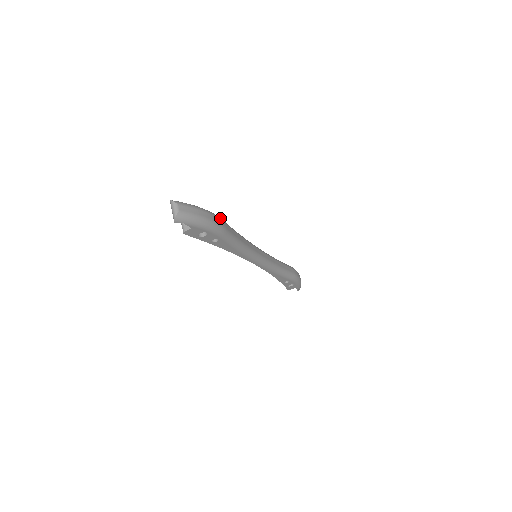
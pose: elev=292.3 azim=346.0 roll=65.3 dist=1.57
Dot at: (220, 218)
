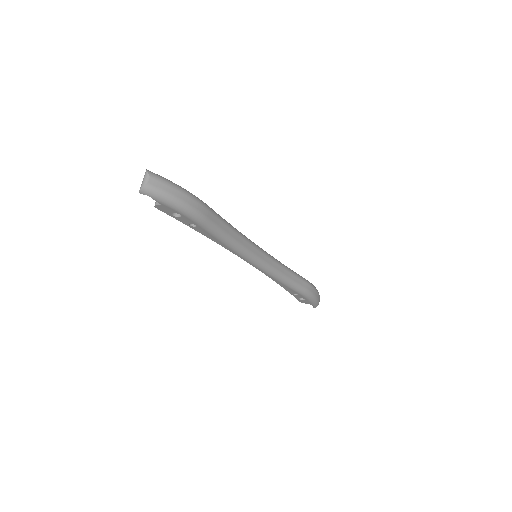
Dot at: (204, 205)
